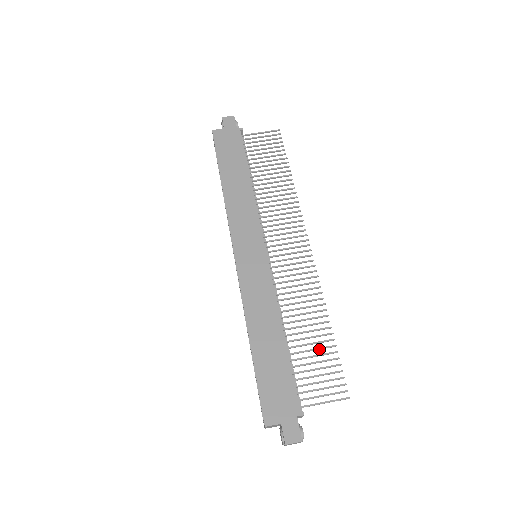
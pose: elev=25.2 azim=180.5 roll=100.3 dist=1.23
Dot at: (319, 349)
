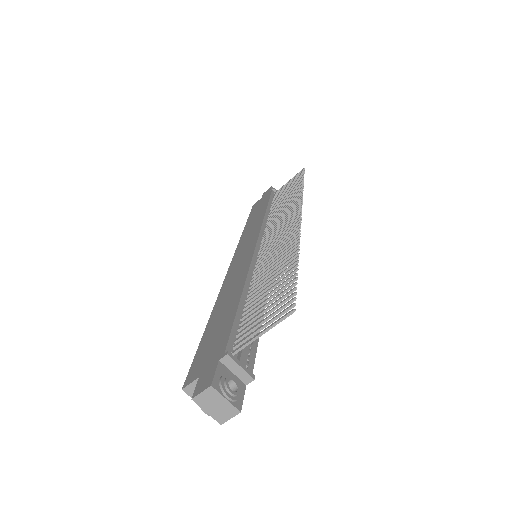
Dot at: (277, 284)
